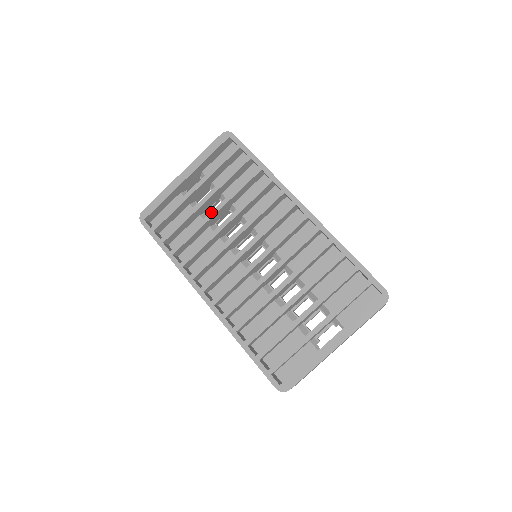
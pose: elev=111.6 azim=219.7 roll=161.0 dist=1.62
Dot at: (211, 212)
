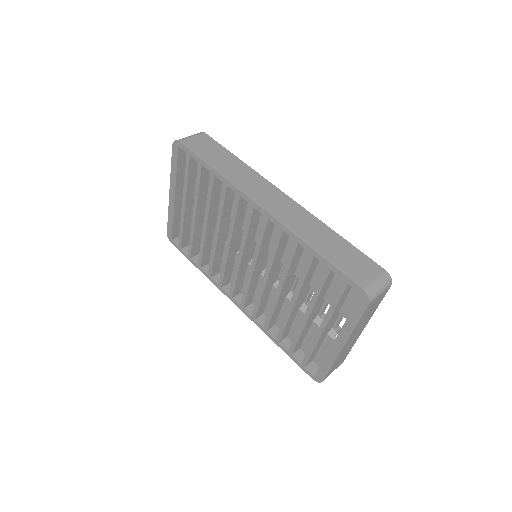
Dot at: (203, 226)
